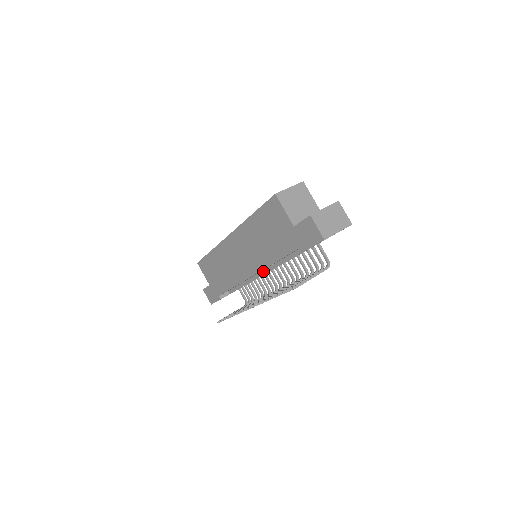
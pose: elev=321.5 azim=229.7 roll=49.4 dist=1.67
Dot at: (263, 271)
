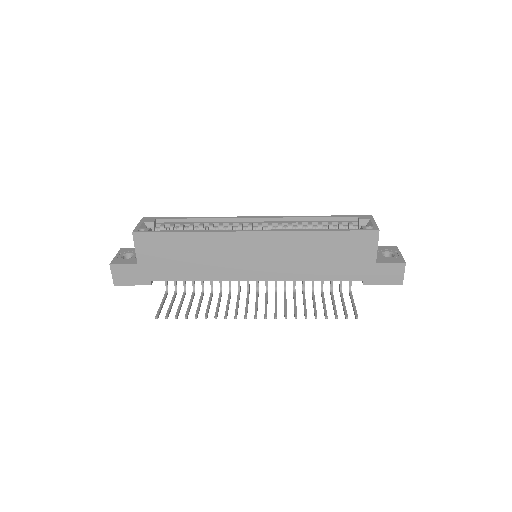
Dot at: occluded
